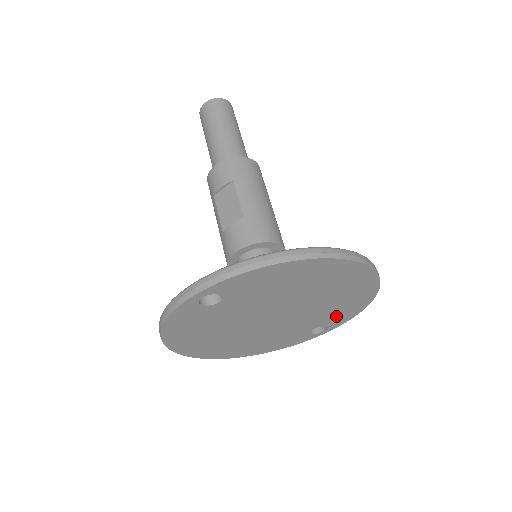
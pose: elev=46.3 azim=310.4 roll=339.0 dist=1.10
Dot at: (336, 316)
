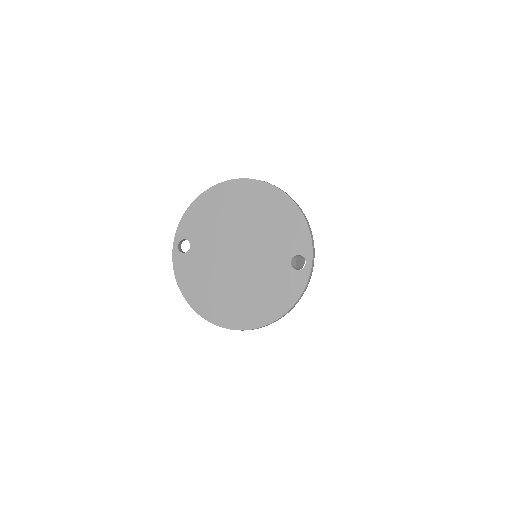
Dot at: (291, 238)
